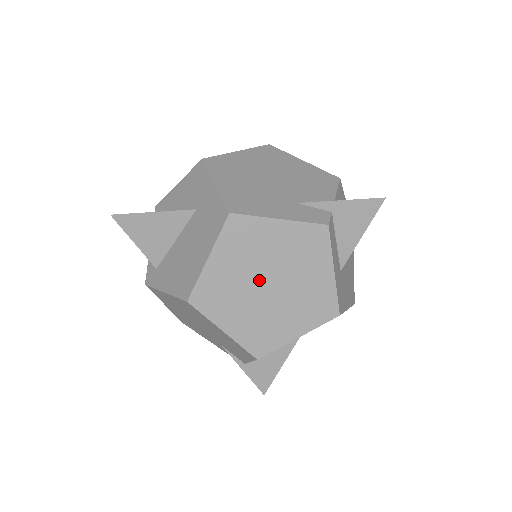
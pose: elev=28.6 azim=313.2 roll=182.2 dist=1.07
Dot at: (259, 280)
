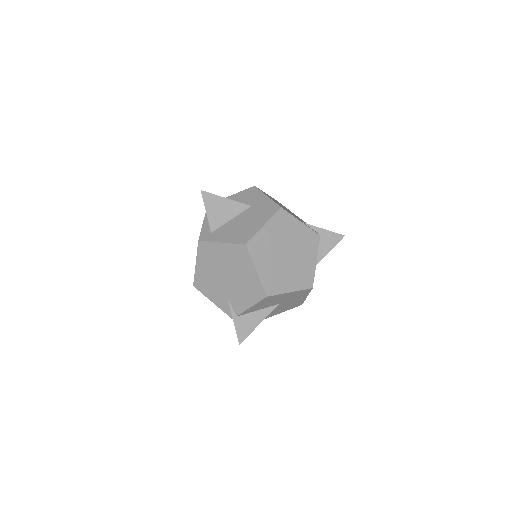
Dot at: (283, 249)
